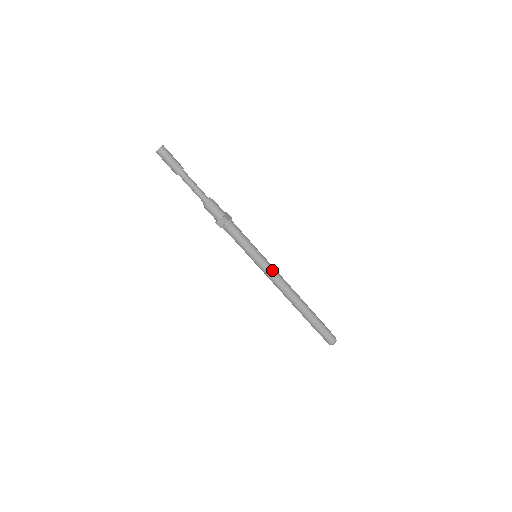
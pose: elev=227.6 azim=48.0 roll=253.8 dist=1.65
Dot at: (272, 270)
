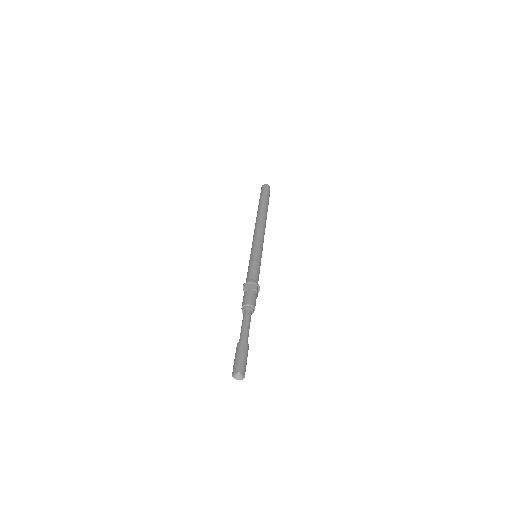
Dot at: occluded
